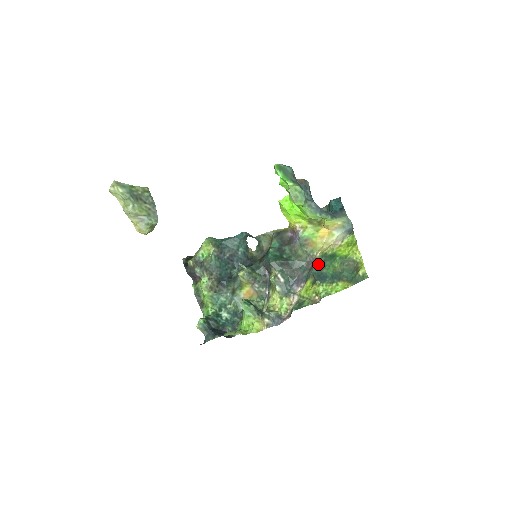
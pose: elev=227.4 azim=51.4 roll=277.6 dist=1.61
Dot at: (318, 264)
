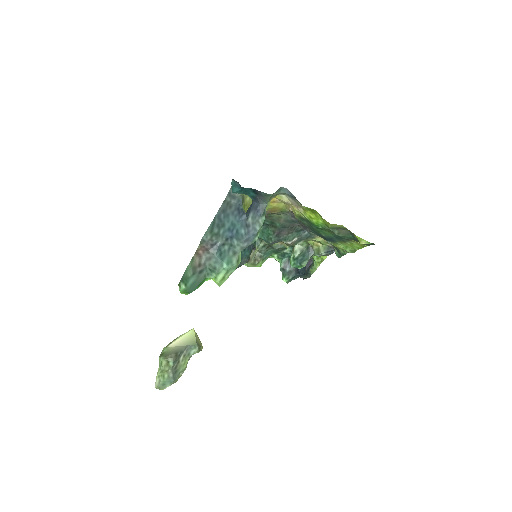
Dot at: occluded
